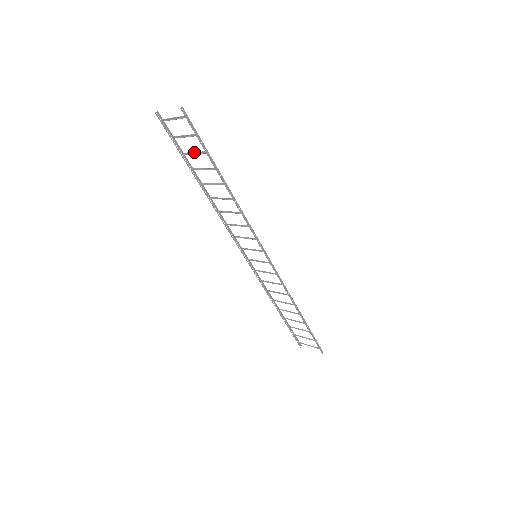
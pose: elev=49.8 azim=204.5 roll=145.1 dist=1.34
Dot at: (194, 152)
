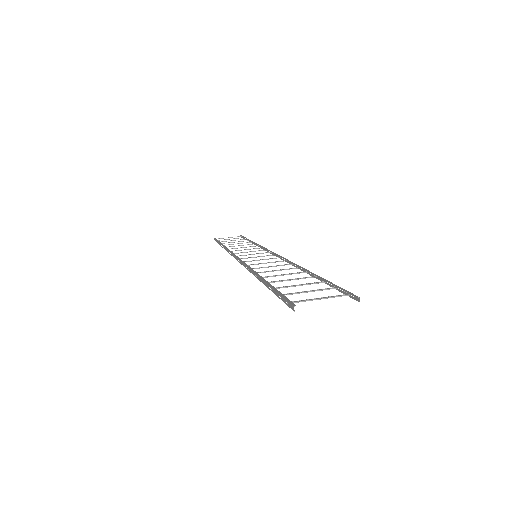
Dot at: occluded
